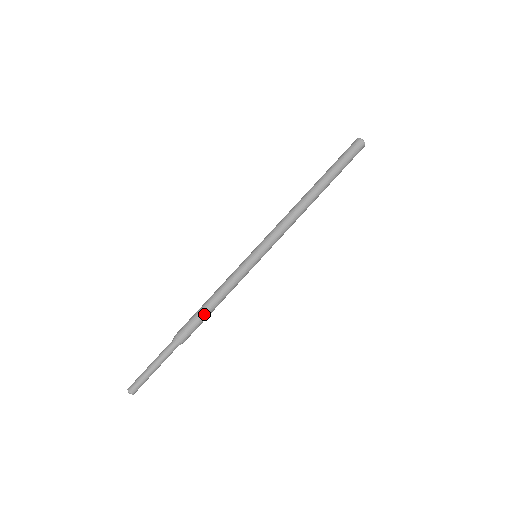
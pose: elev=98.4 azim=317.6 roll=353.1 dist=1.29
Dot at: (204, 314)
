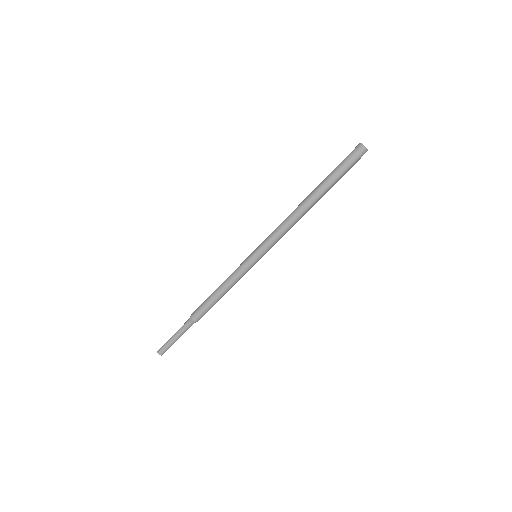
Dot at: (211, 302)
